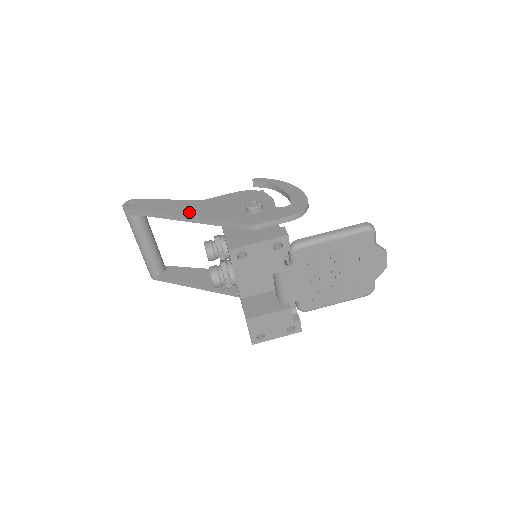
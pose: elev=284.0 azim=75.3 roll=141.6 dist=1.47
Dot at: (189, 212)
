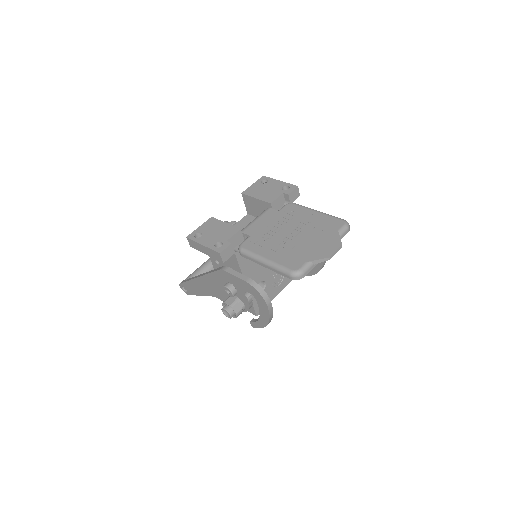
Dot at: occluded
